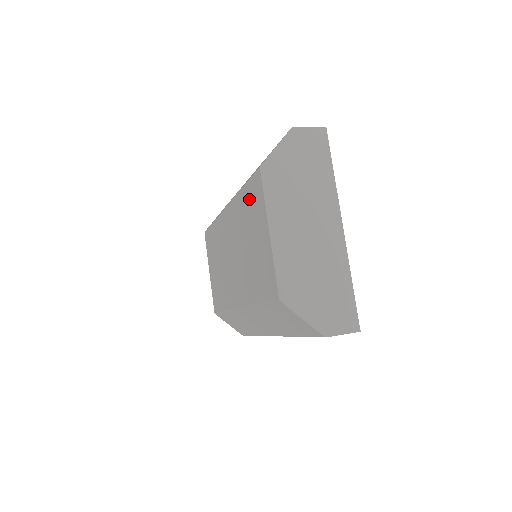
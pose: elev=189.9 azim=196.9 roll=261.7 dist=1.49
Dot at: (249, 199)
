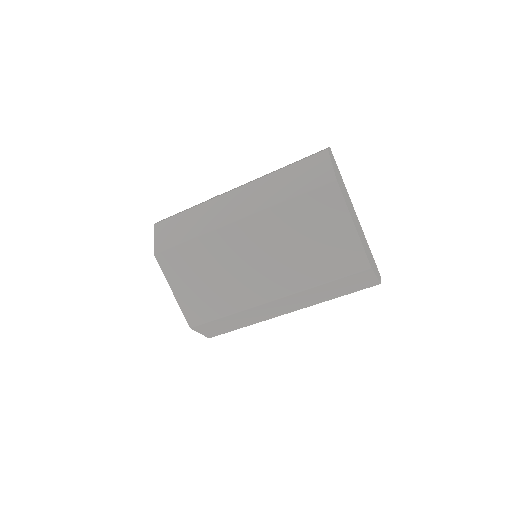
Dot at: (310, 206)
